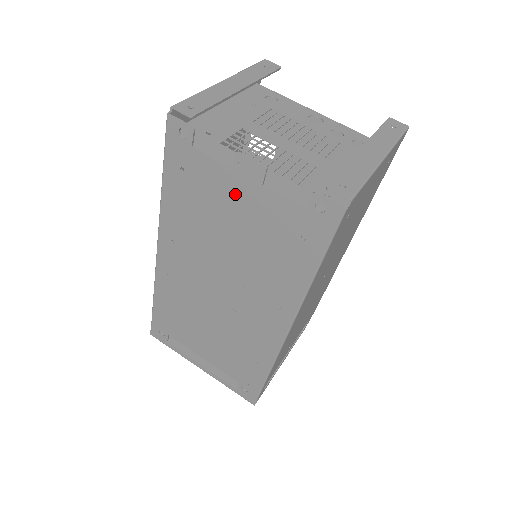
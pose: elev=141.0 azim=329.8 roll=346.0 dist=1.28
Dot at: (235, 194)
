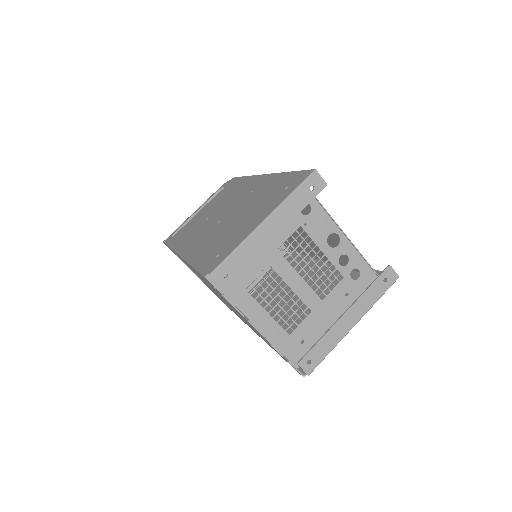
Dot at: occluded
